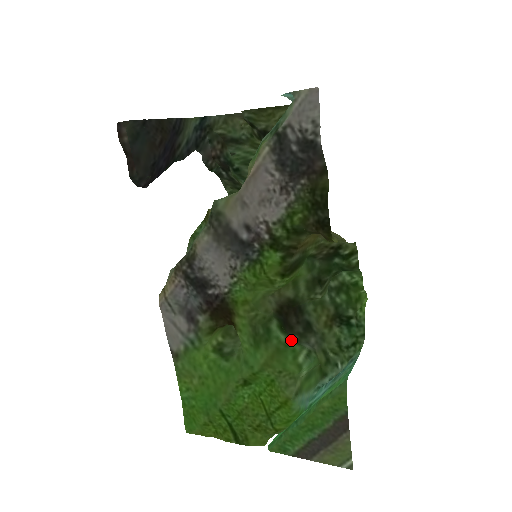
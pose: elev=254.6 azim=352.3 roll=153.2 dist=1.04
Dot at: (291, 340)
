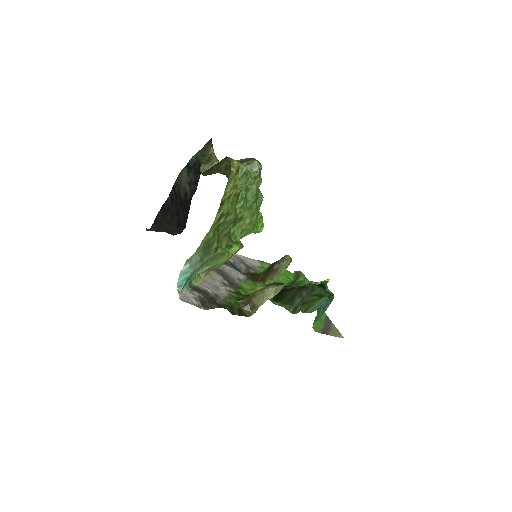
Dot at: (286, 301)
